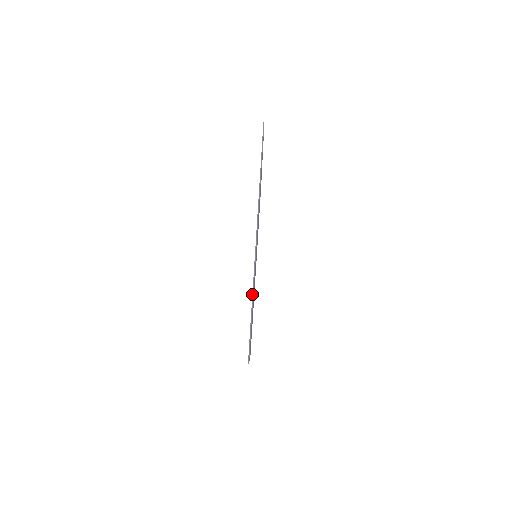
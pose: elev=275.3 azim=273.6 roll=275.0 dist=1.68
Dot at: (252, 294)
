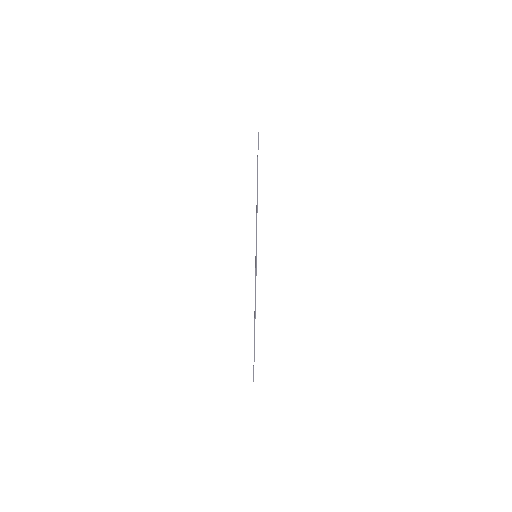
Dot at: (256, 229)
